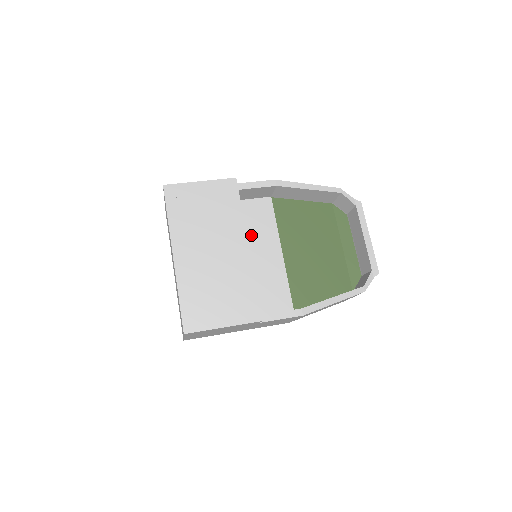
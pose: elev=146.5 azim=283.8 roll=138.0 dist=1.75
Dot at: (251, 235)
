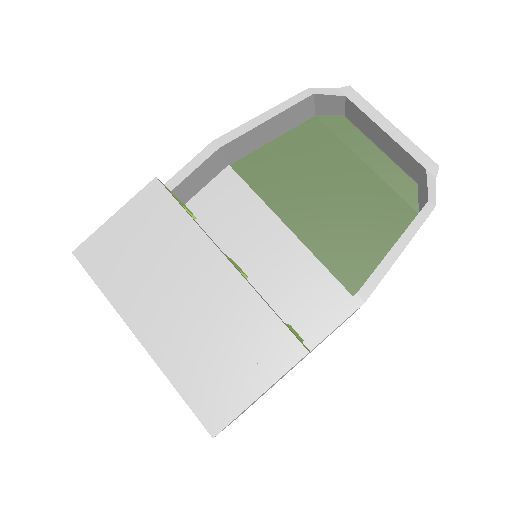
Dot at: (234, 232)
